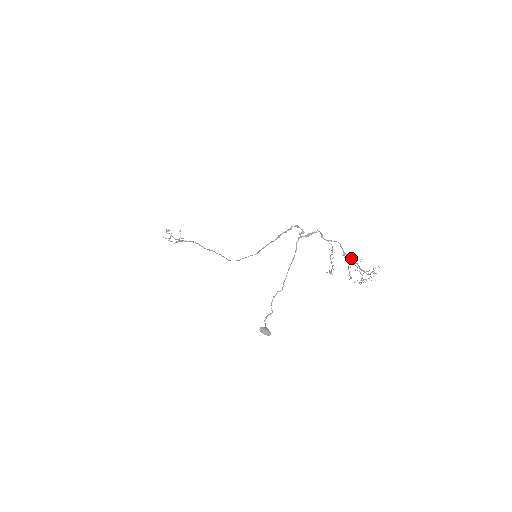
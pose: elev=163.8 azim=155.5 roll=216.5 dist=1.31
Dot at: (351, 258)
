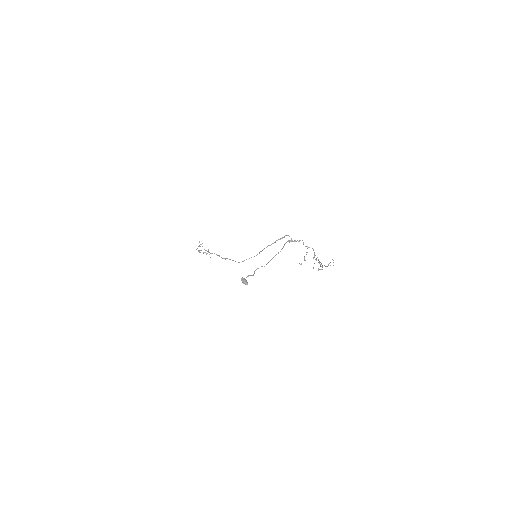
Dot at: (318, 259)
